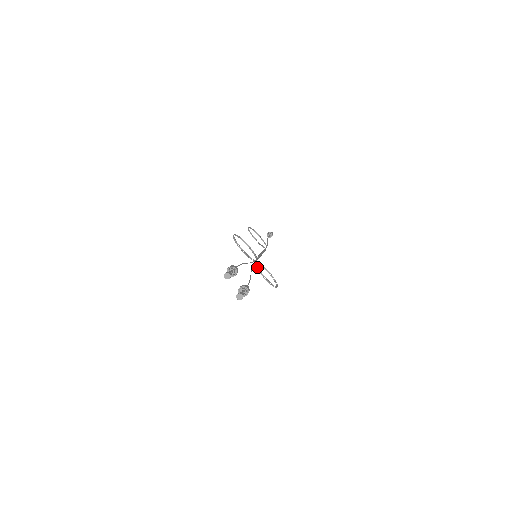
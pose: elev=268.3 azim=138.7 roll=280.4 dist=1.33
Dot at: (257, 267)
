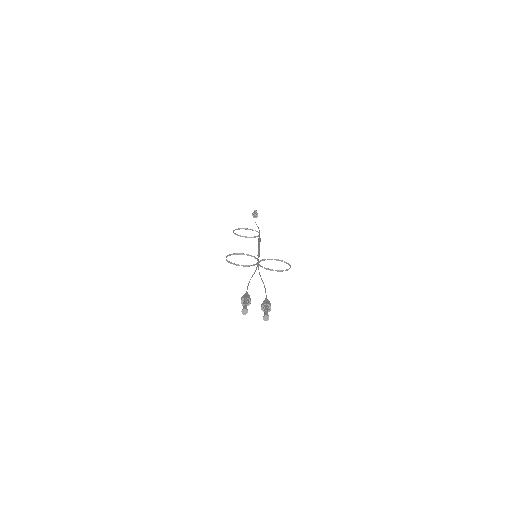
Dot at: occluded
